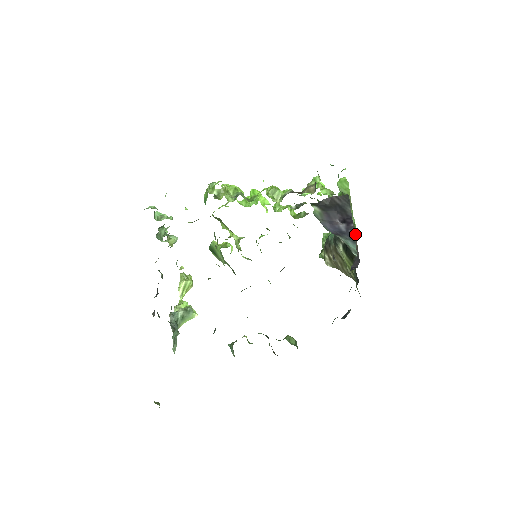
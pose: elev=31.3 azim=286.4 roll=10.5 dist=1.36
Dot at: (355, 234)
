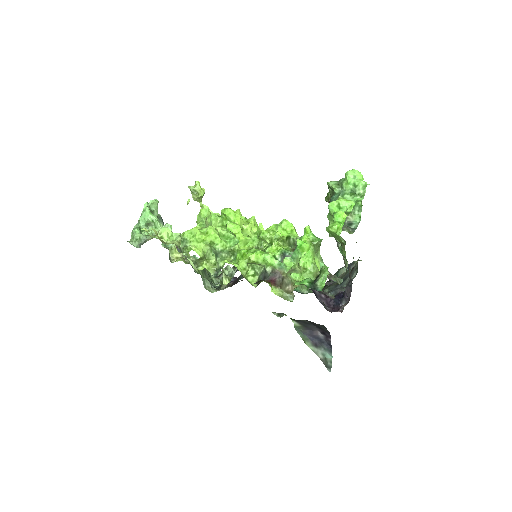
Dot at: occluded
